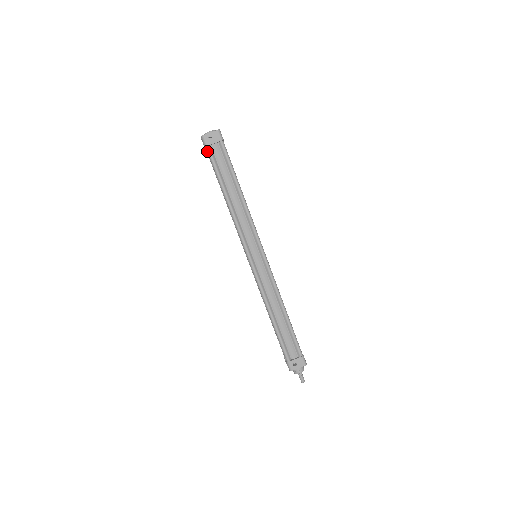
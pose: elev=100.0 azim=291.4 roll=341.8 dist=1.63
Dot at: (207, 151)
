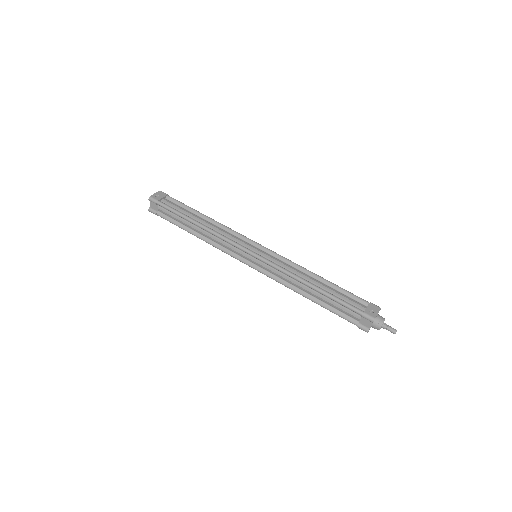
Dot at: (160, 205)
